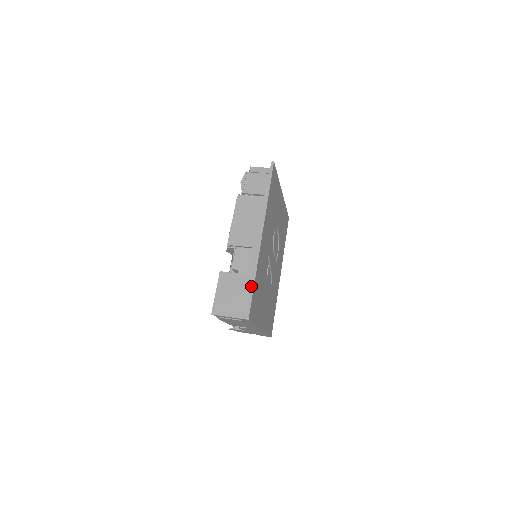
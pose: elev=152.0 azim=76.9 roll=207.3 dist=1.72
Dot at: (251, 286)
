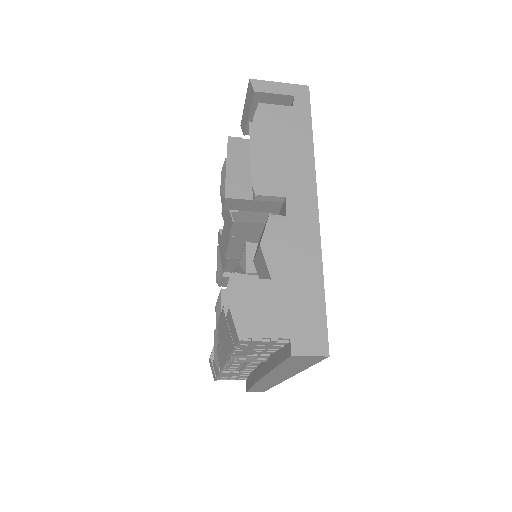
Dot at: occluded
